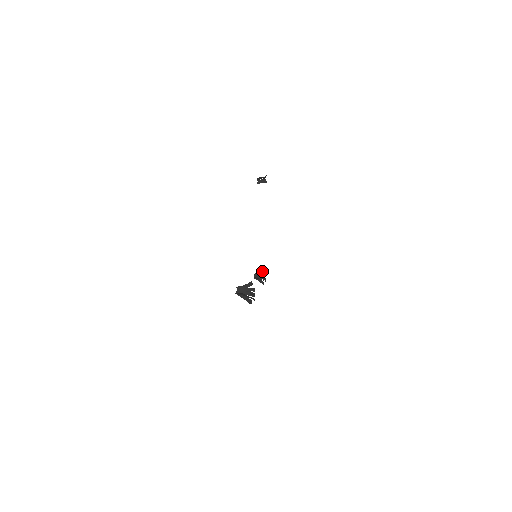
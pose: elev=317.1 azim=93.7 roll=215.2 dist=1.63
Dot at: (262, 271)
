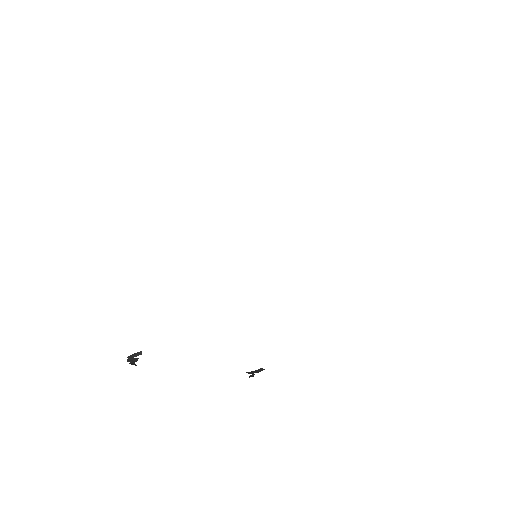
Dot at: (249, 376)
